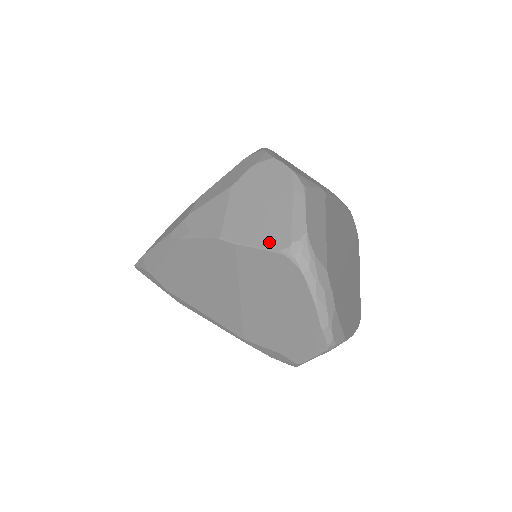
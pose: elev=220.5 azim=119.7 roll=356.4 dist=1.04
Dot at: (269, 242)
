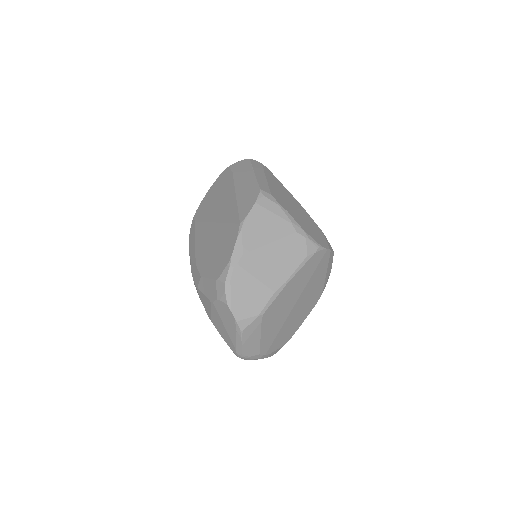
Dot at: (229, 345)
